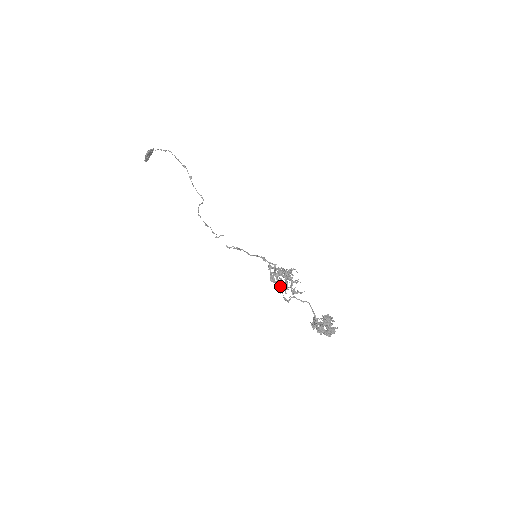
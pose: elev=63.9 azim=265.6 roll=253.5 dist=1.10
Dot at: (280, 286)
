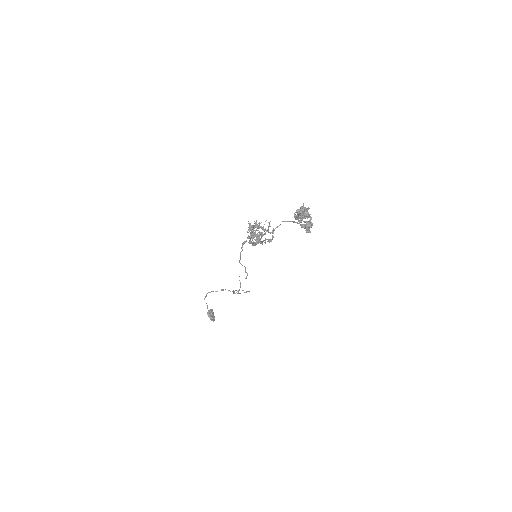
Dot at: (253, 238)
